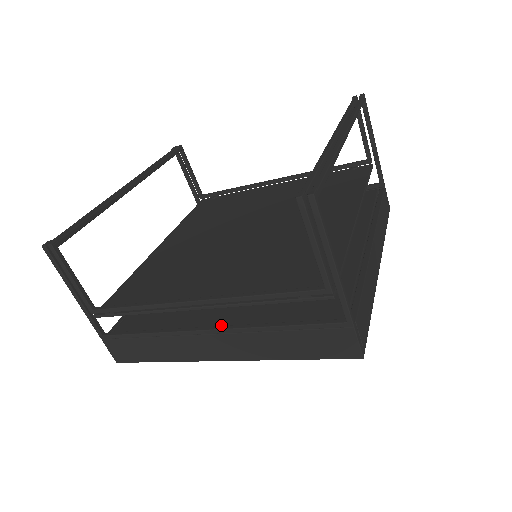
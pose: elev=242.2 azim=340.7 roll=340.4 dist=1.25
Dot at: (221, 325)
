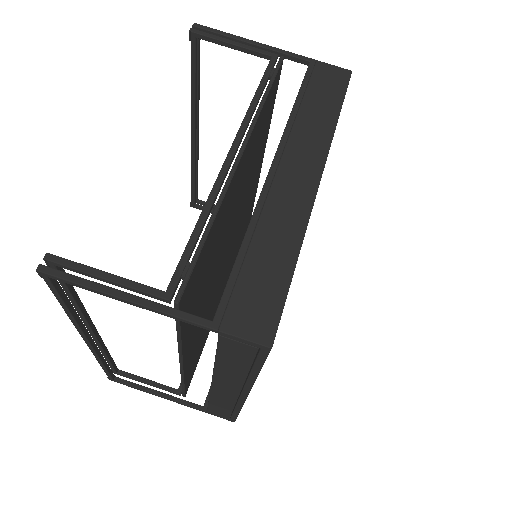
Dot at: occluded
